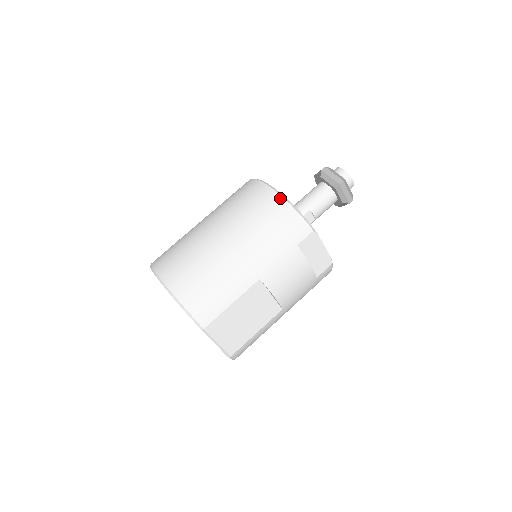
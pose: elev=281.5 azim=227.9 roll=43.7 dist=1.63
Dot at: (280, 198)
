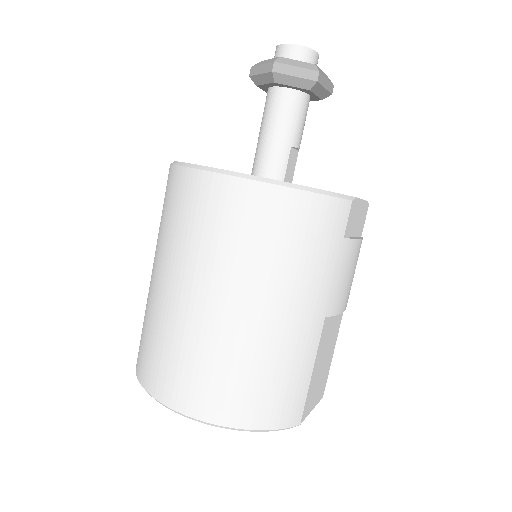
Dot at: (282, 191)
